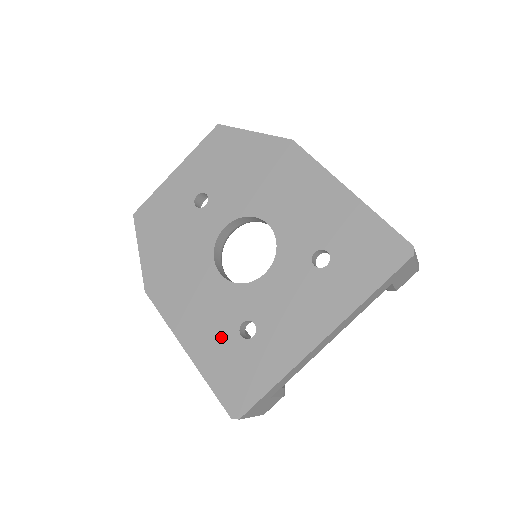
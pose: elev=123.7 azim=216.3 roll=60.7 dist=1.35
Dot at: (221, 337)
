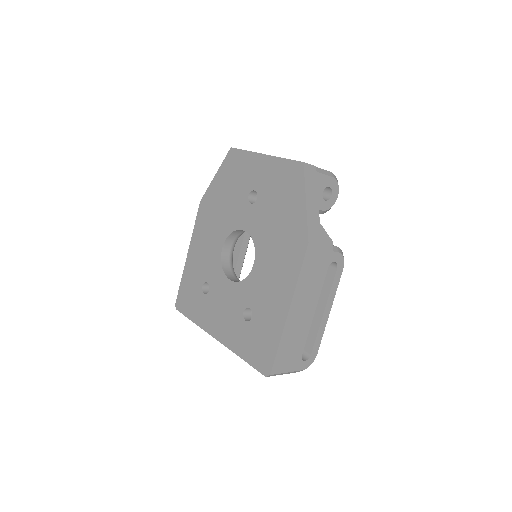
Dot at: (198, 273)
